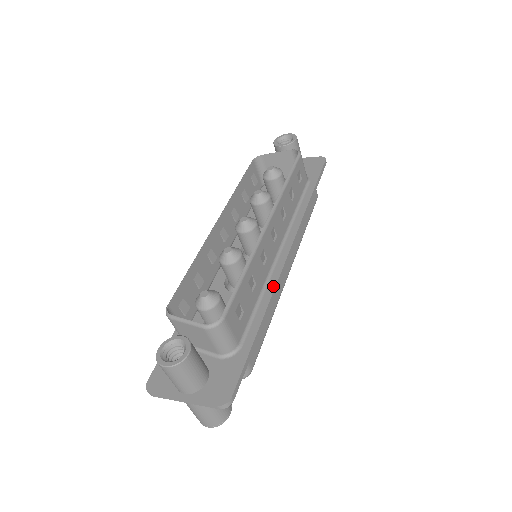
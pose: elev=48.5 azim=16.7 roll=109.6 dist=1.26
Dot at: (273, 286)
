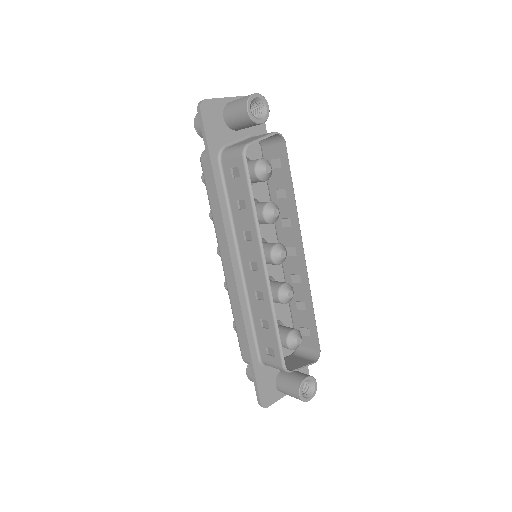
Dot at: occluded
